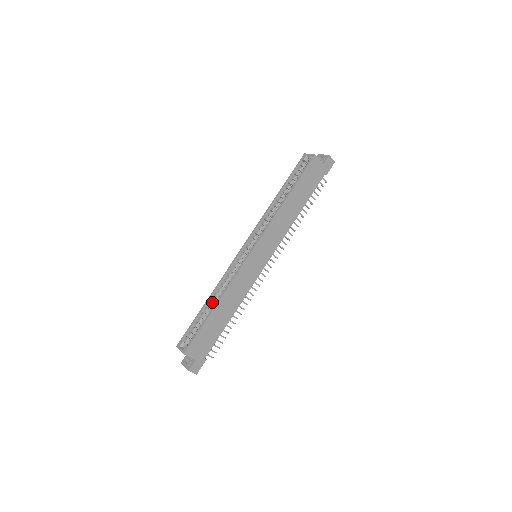
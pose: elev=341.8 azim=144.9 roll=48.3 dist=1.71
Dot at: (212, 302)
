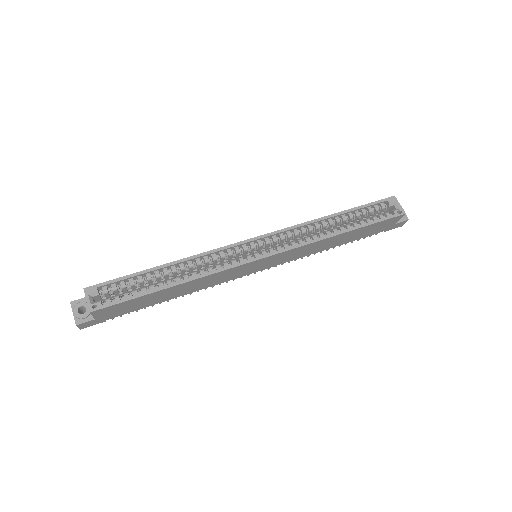
Dot at: (169, 268)
